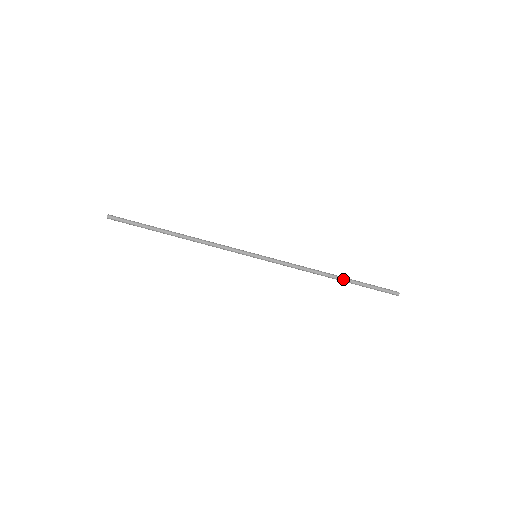
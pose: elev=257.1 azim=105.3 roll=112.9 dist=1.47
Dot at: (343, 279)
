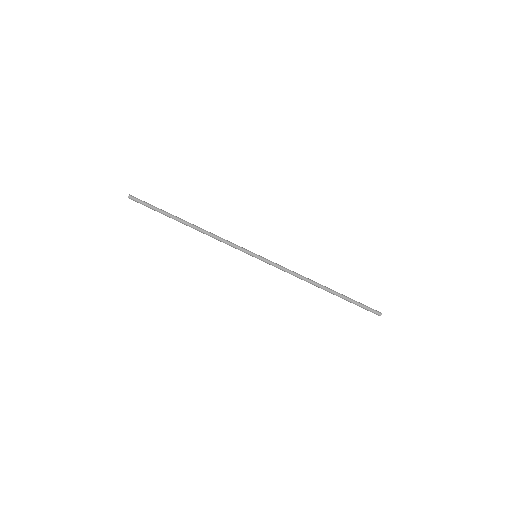
Dot at: (332, 290)
